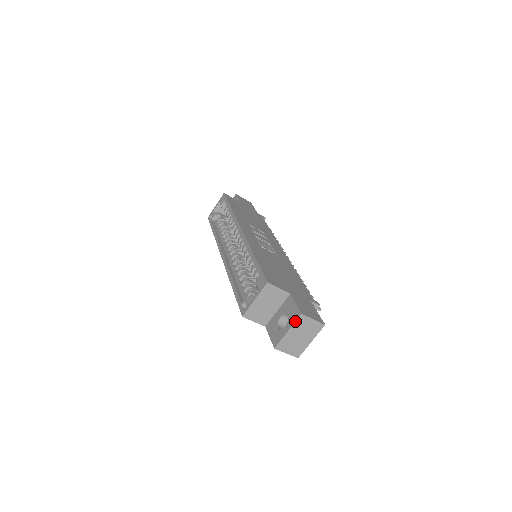
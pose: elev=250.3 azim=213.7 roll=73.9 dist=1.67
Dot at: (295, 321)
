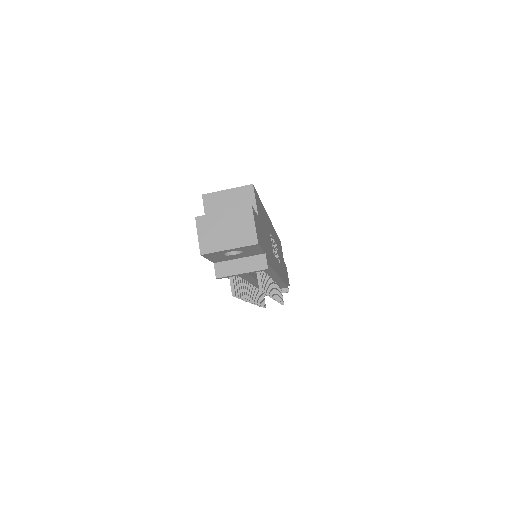
Dot at: occluded
